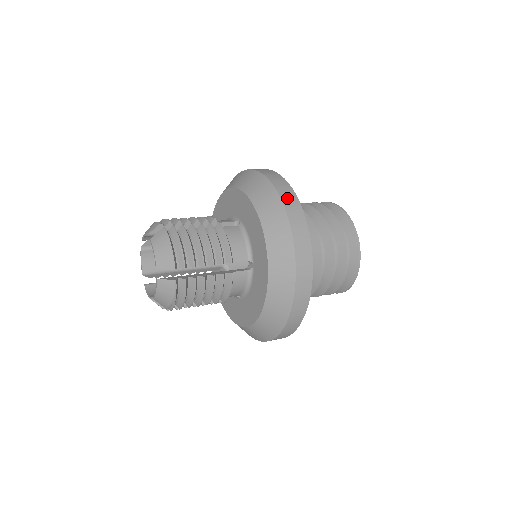
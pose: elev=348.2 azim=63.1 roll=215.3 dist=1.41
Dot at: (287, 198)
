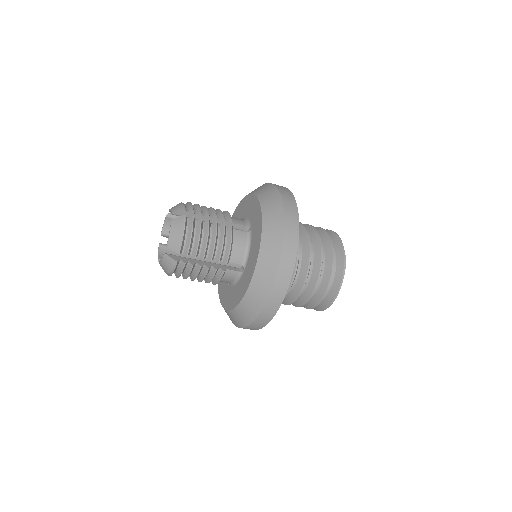
Dot at: (289, 235)
